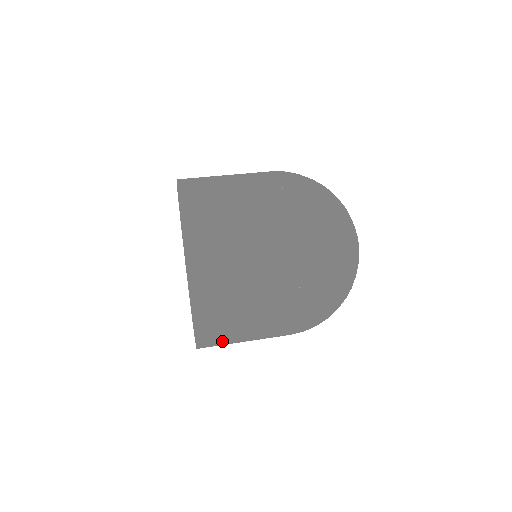
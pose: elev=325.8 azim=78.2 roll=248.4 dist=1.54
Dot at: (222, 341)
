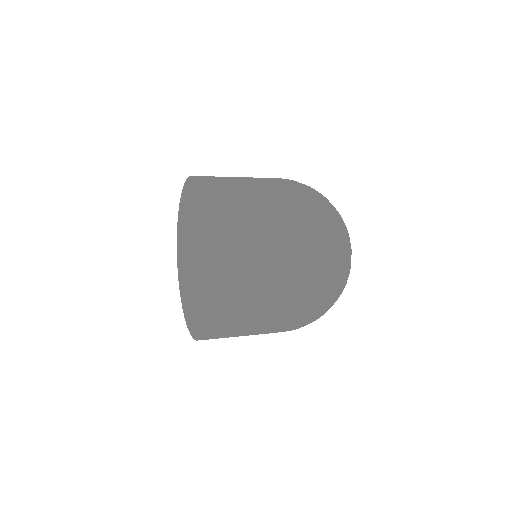
Dot at: (231, 323)
